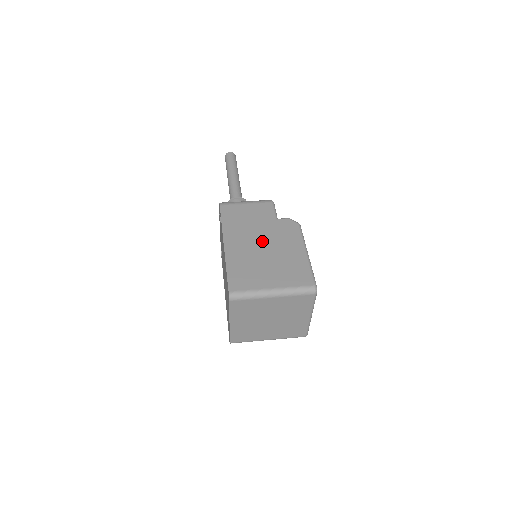
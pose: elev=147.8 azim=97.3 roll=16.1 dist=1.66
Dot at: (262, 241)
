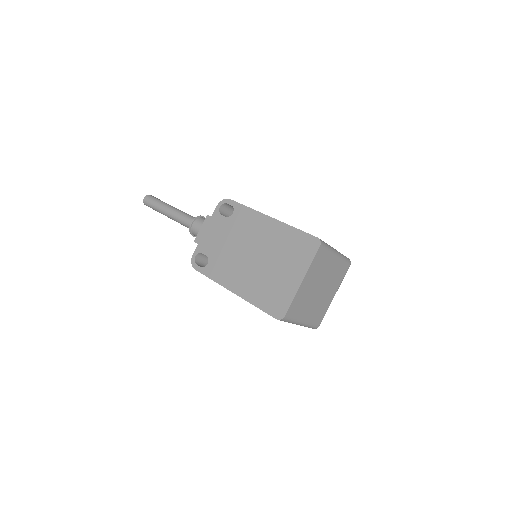
Dot at: occluded
